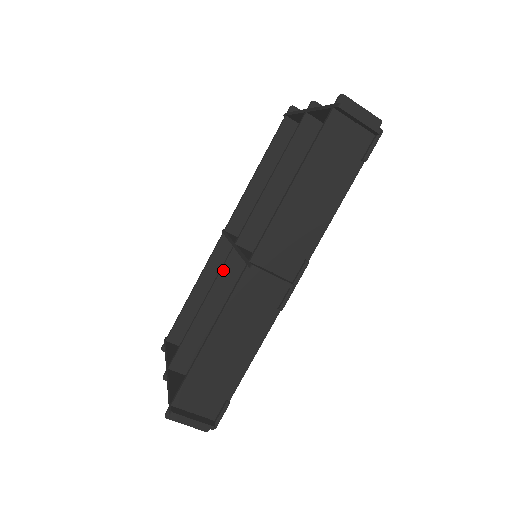
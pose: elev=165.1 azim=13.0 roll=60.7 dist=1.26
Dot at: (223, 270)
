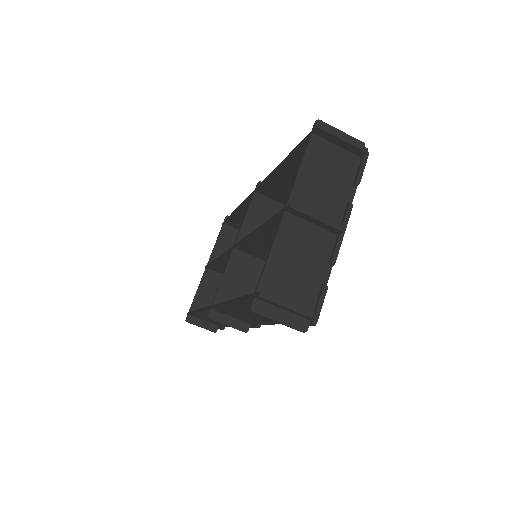
Dot at: (228, 253)
